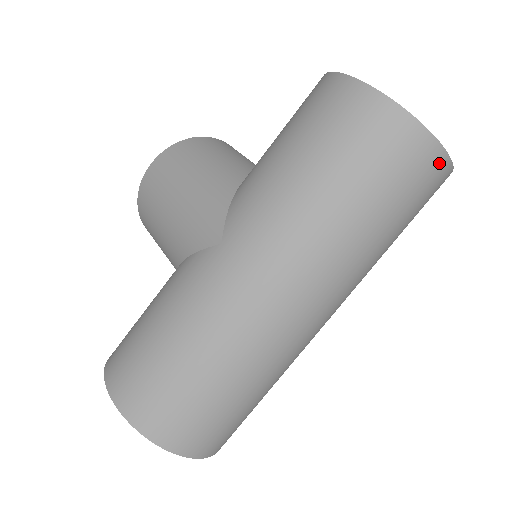
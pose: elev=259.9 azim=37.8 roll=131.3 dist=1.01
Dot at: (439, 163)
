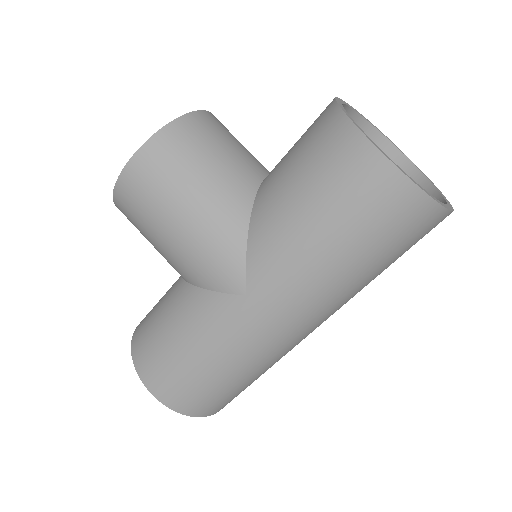
Dot at: occluded
